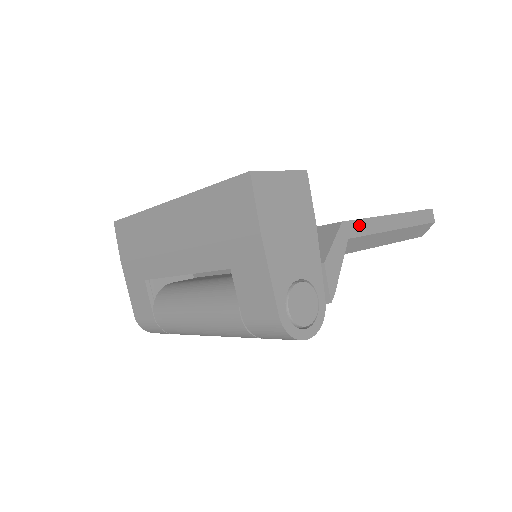
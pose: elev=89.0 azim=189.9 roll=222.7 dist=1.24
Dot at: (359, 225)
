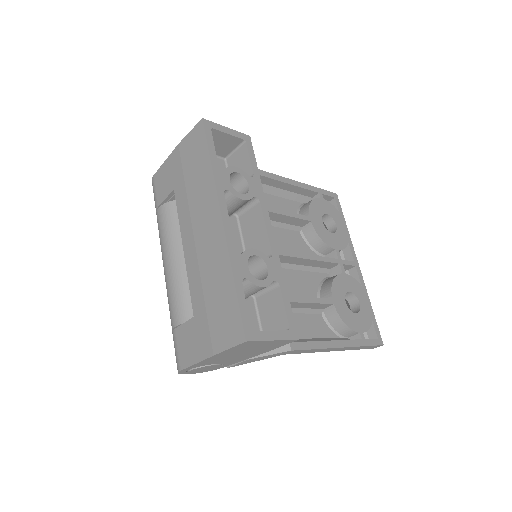
Dot at: (304, 351)
